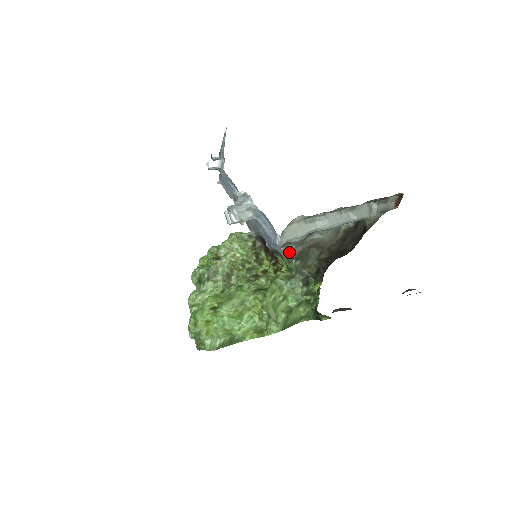
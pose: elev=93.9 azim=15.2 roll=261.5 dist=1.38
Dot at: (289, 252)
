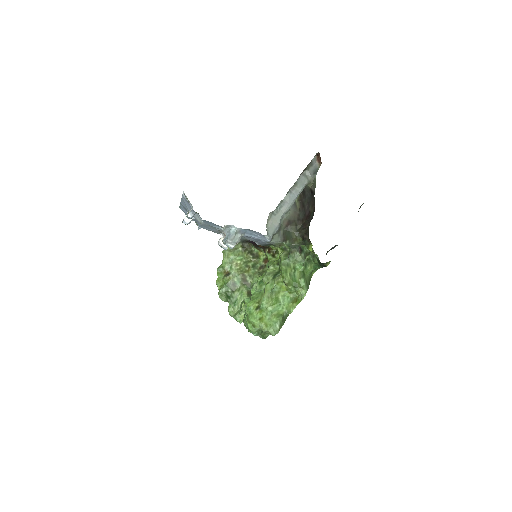
Dot at: (277, 240)
